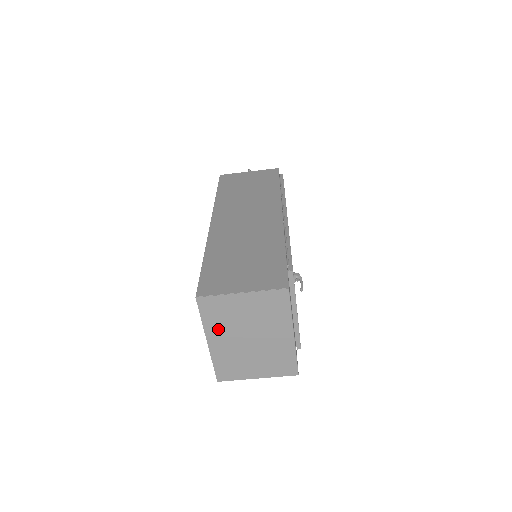
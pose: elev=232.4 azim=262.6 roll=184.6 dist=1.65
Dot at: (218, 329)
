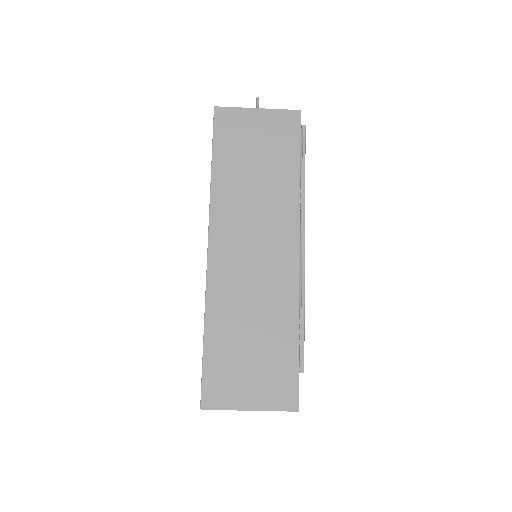
Dot at: occluded
